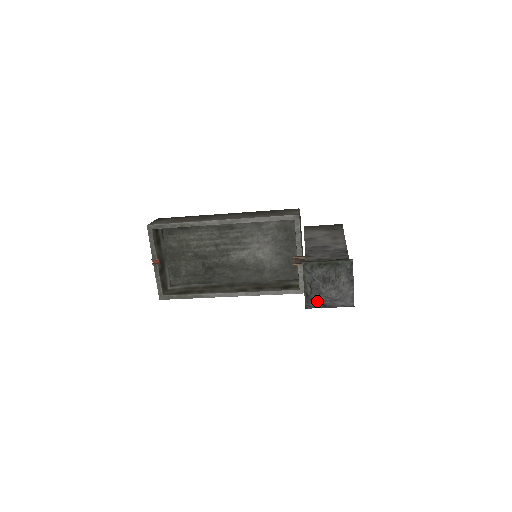
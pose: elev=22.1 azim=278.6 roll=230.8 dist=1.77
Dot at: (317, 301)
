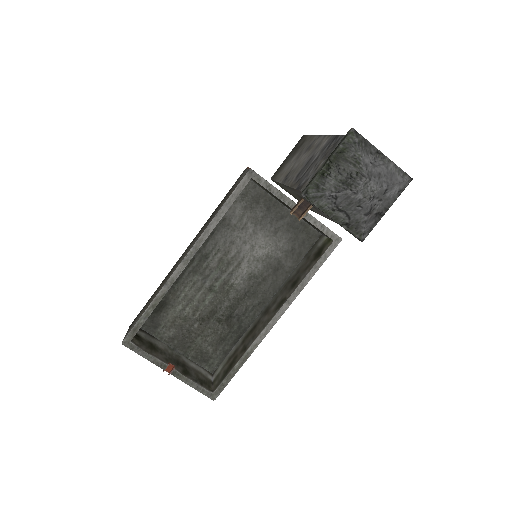
Dot at: (366, 217)
